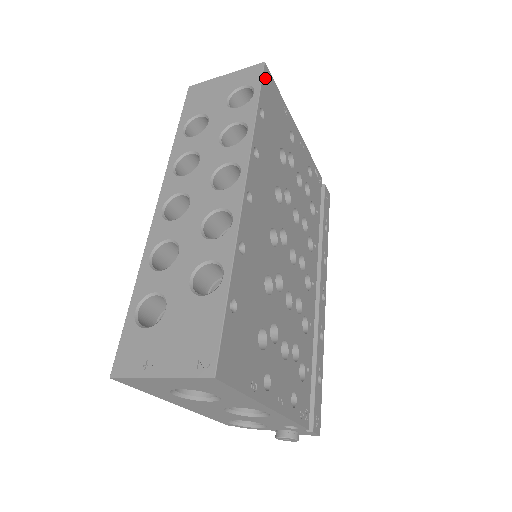
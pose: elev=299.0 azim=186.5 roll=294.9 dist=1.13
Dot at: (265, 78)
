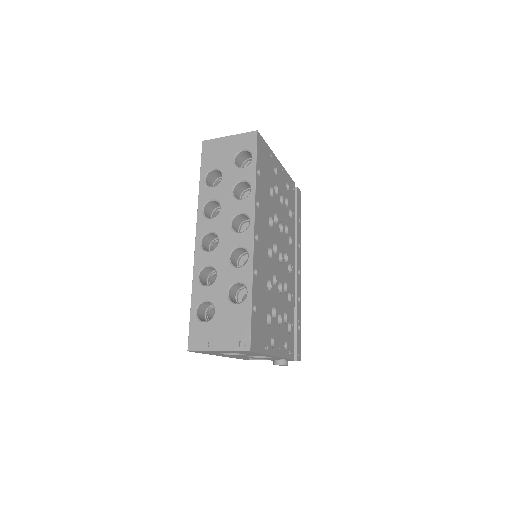
Dot at: (258, 143)
